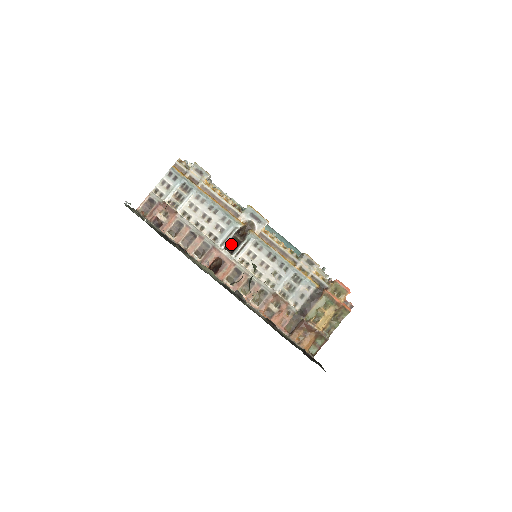
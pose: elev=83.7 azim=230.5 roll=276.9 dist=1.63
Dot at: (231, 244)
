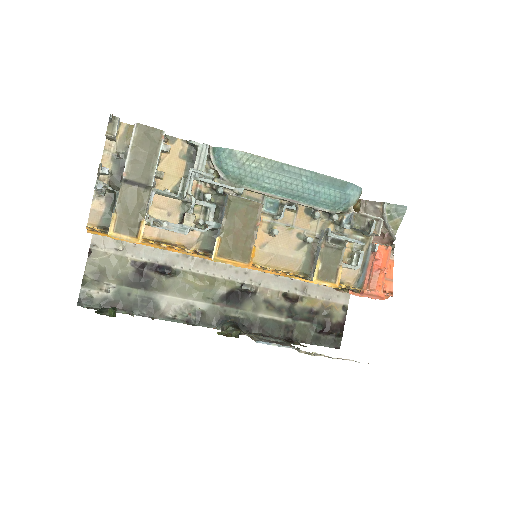
Dot at: occluded
